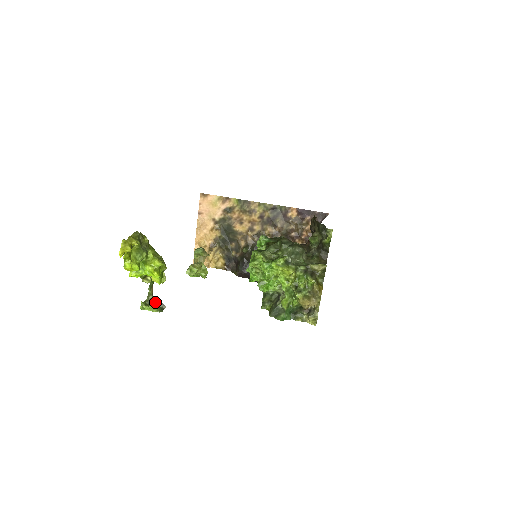
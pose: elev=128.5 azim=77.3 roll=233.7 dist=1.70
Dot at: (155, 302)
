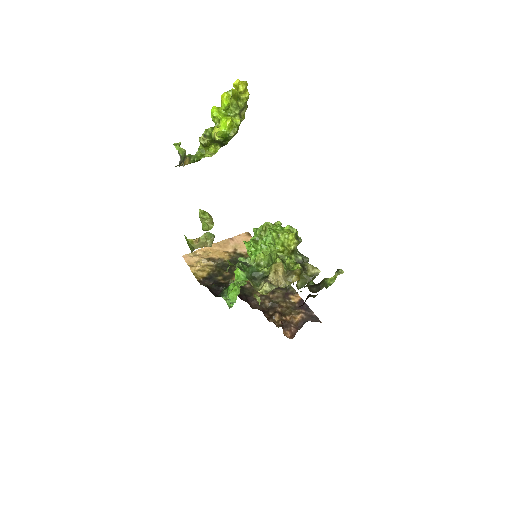
Dot at: (180, 163)
